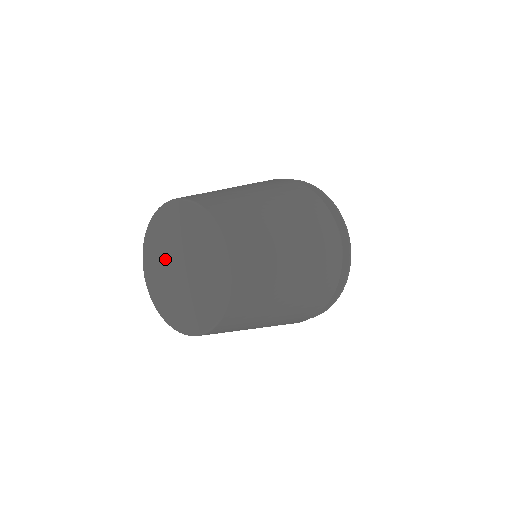
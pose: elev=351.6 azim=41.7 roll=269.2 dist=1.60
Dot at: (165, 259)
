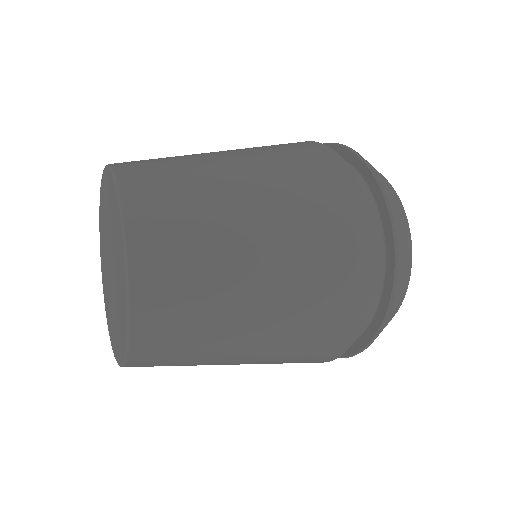
Dot at: (105, 245)
